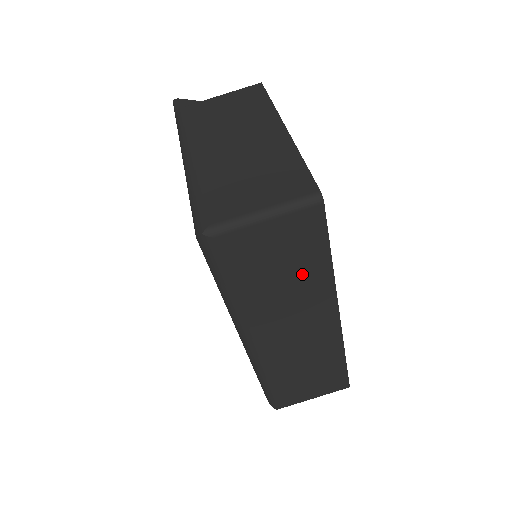
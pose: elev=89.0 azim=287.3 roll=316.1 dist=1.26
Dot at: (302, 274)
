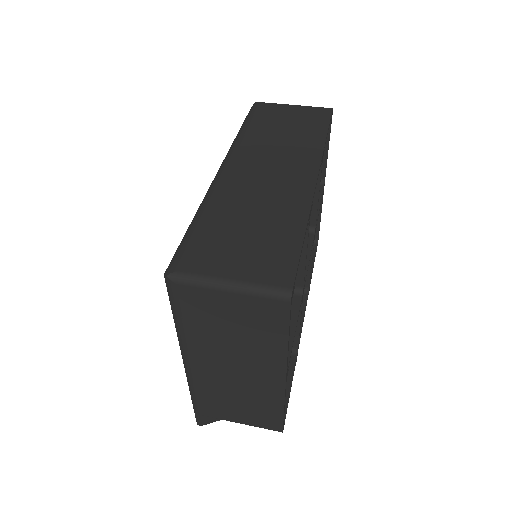
Dot at: (301, 135)
